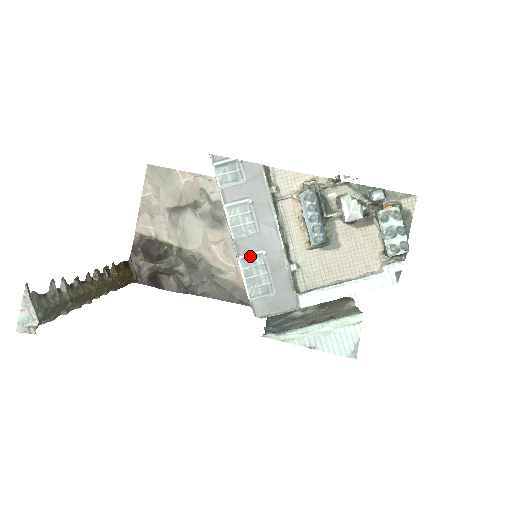
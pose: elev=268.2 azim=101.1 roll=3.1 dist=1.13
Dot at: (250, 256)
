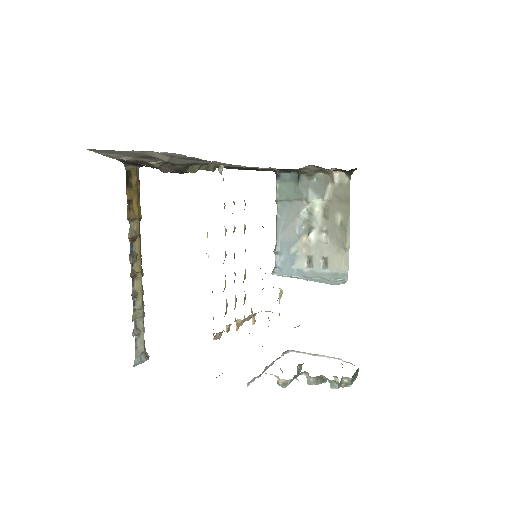
Dot at: occluded
